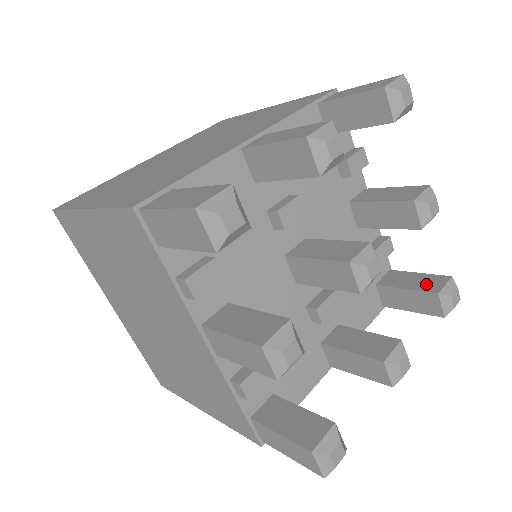
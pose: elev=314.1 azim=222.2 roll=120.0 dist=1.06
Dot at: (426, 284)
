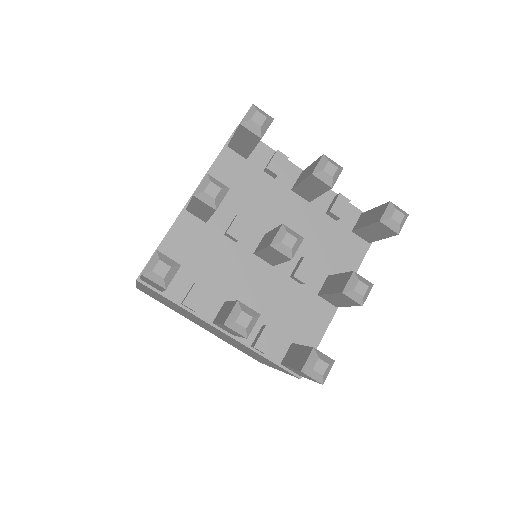
Dot at: (375, 216)
